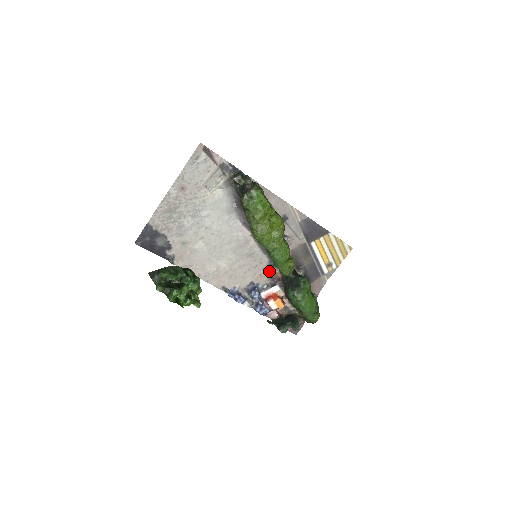
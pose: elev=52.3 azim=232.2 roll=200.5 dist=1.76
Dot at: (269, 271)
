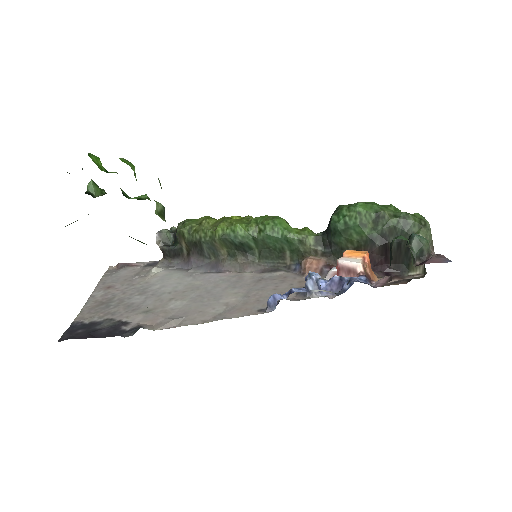
Dot at: (305, 273)
